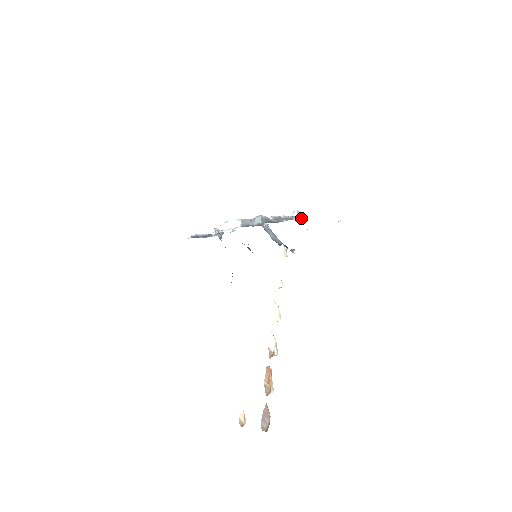
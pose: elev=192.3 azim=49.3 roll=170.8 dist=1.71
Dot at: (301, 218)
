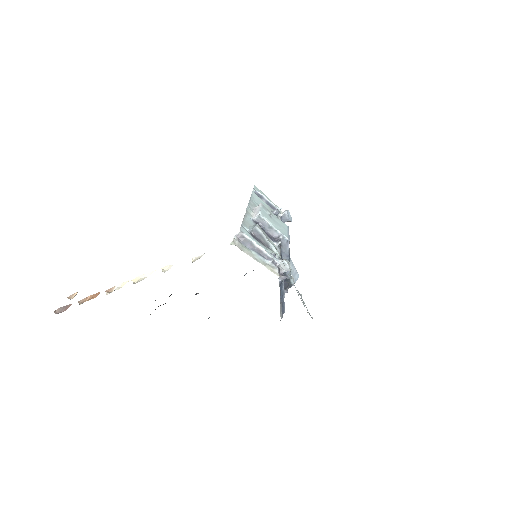
Dot at: (285, 271)
